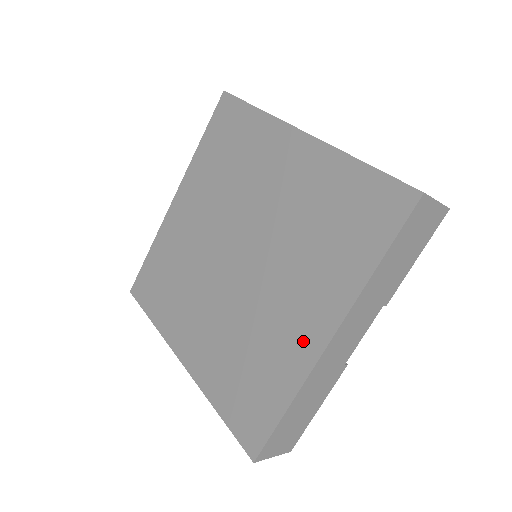
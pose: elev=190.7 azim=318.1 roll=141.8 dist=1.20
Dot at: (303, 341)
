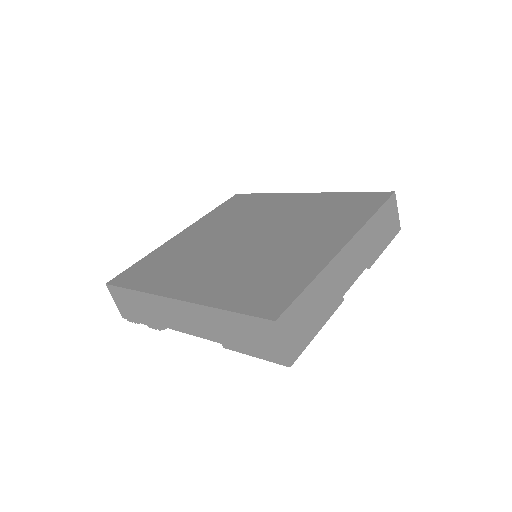
Dot at: (321, 251)
